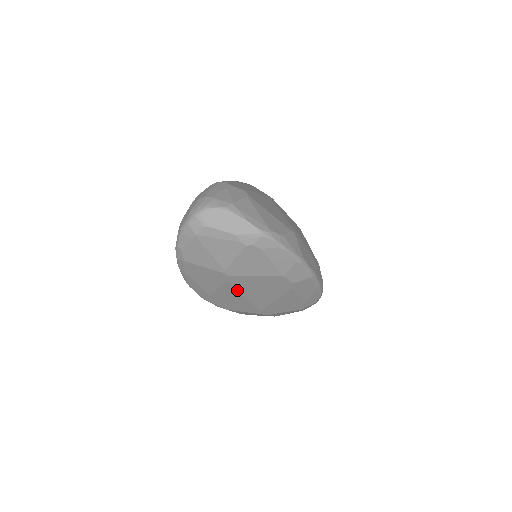
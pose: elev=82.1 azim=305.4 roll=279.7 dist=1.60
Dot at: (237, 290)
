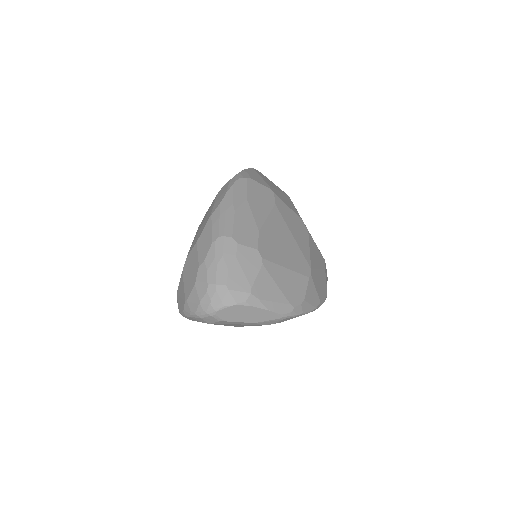
Dot at: occluded
